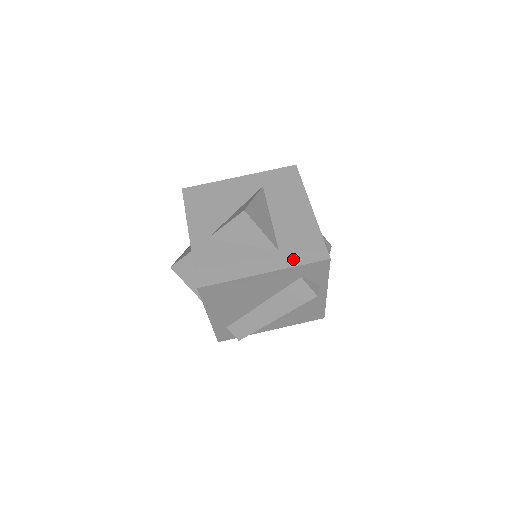
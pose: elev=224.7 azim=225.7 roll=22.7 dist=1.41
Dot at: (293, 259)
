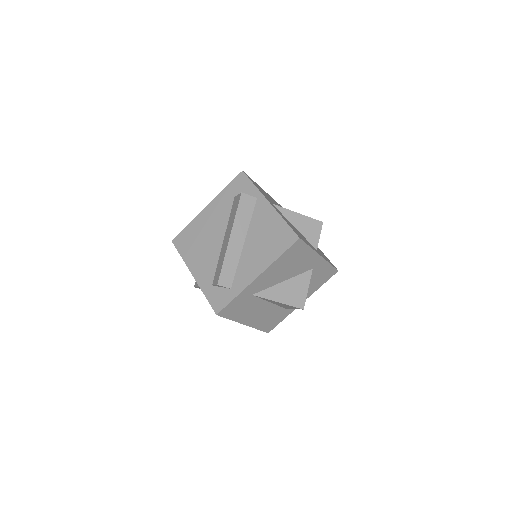
Dot at: occluded
